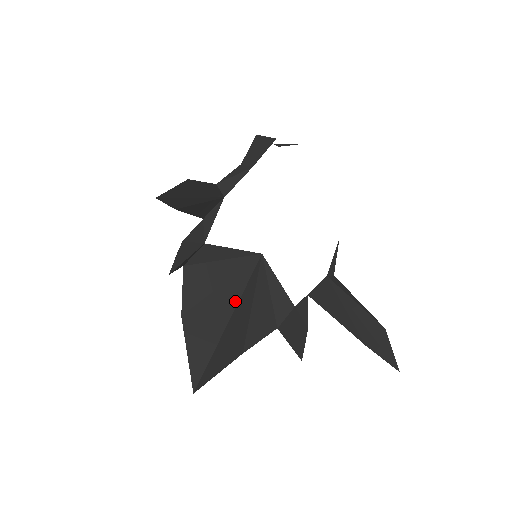
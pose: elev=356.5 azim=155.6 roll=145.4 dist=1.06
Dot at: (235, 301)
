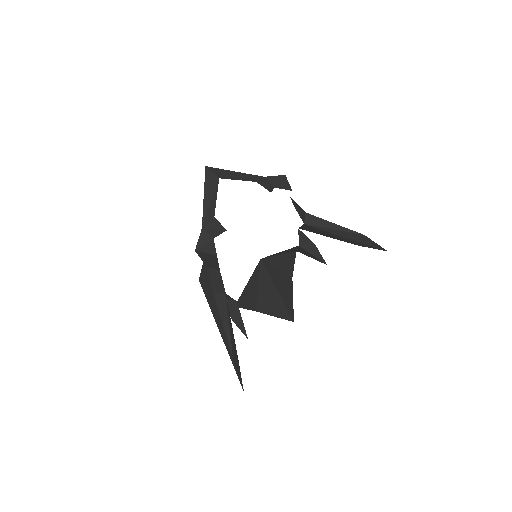
Dot at: (272, 286)
